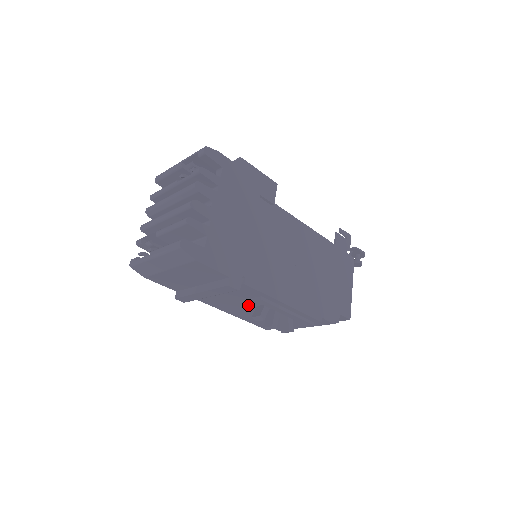
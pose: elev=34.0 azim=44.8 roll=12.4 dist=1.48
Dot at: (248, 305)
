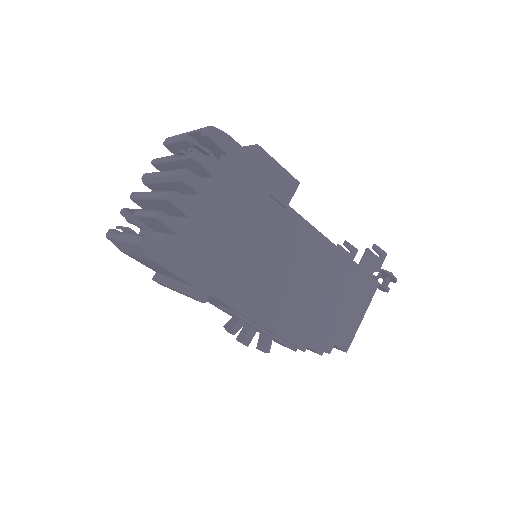
Dot at: occluded
